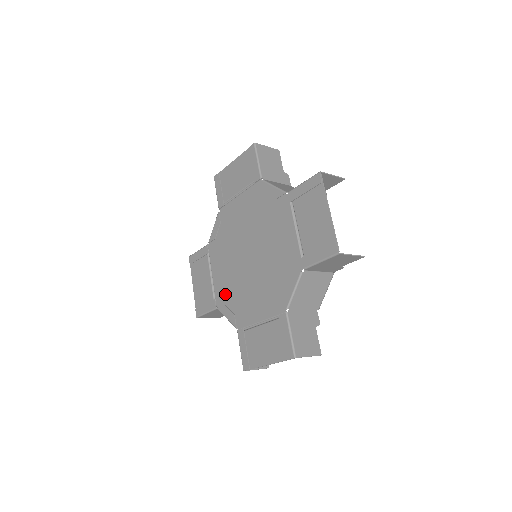
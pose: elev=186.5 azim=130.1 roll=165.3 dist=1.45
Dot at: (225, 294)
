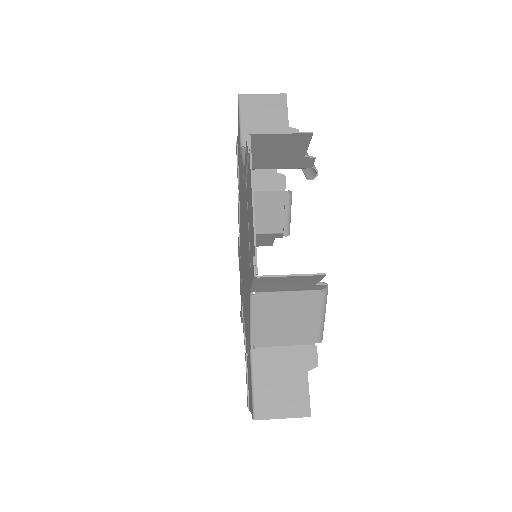
Dot at: (243, 302)
